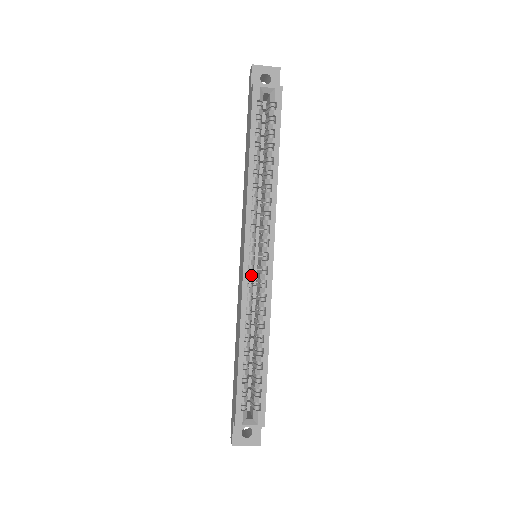
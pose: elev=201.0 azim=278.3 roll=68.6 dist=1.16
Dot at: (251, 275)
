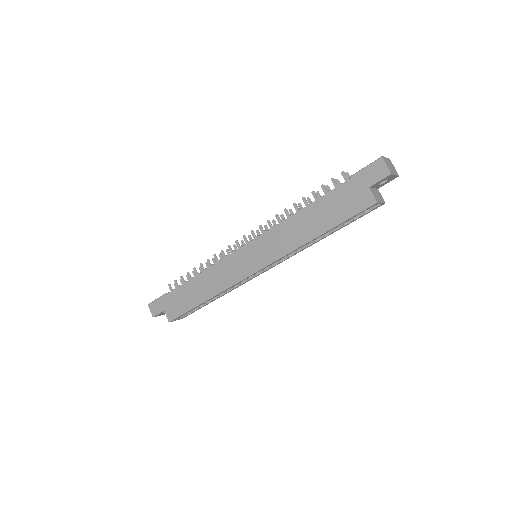
Dot at: (248, 277)
